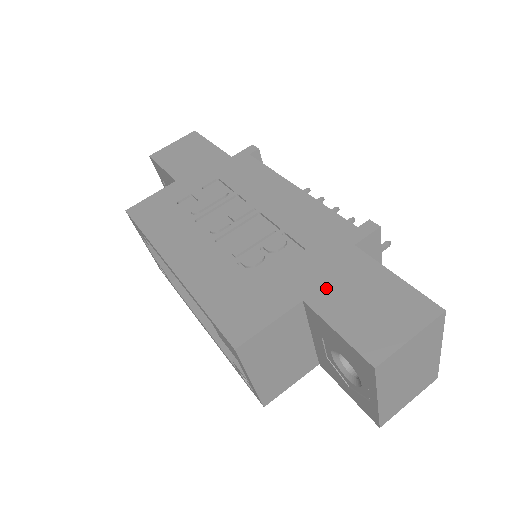
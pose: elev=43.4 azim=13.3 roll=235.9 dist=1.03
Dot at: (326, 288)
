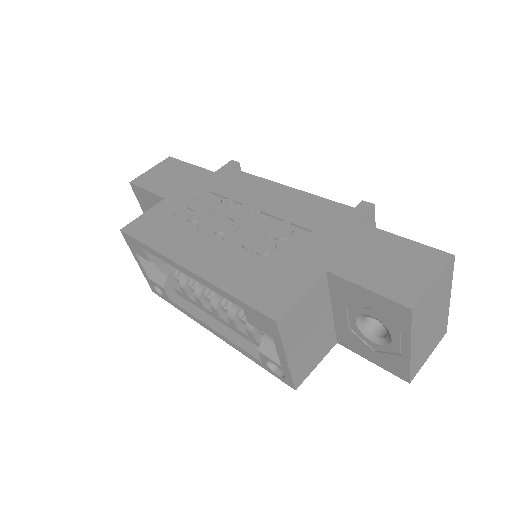
Dot at: (344, 258)
